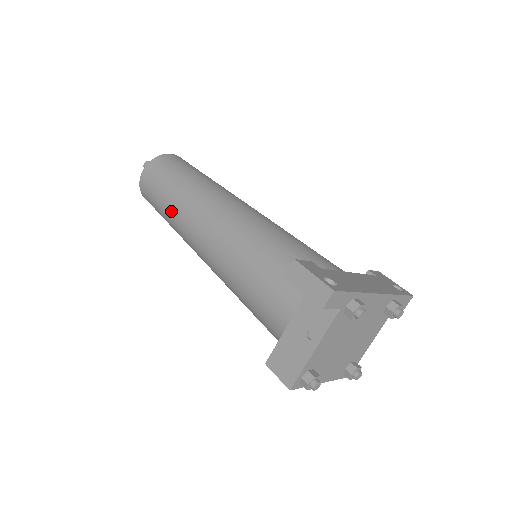
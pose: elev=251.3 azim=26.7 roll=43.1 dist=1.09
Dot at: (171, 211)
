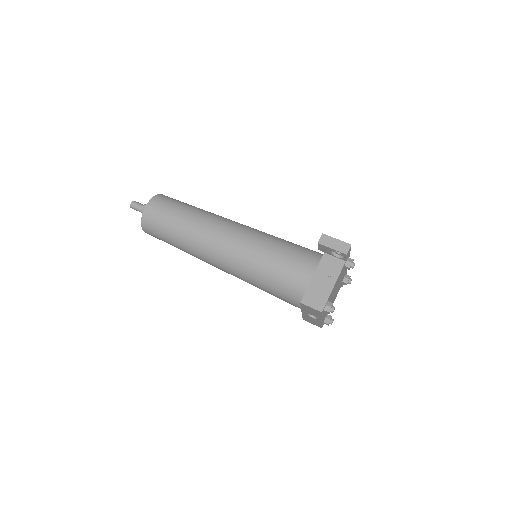
Dot at: (187, 227)
